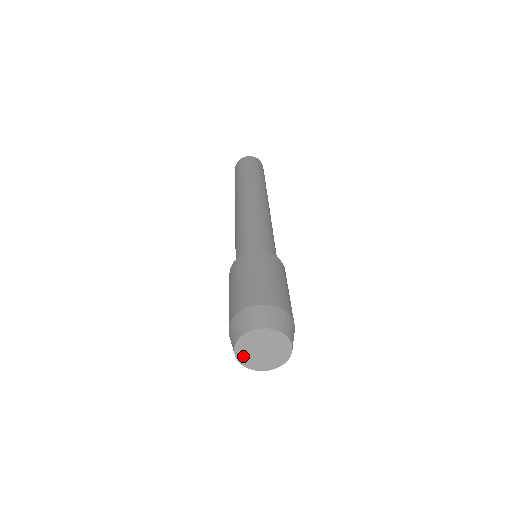
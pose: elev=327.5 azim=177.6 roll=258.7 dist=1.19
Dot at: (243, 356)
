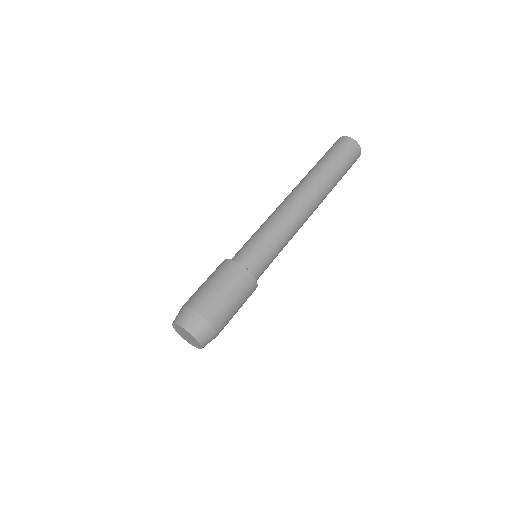
Dot at: (183, 337)
